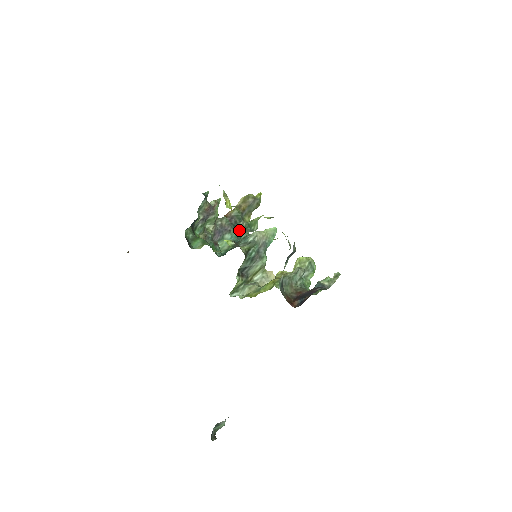
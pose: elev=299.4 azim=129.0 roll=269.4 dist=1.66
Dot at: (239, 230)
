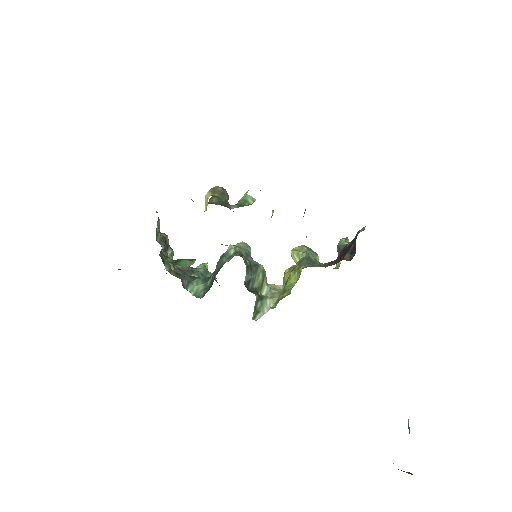
Dot at: occluded
